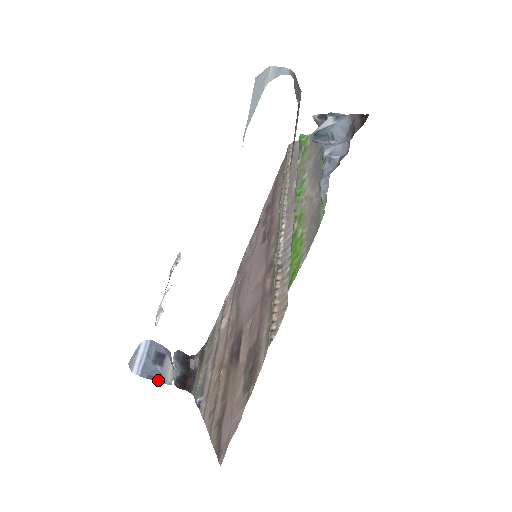
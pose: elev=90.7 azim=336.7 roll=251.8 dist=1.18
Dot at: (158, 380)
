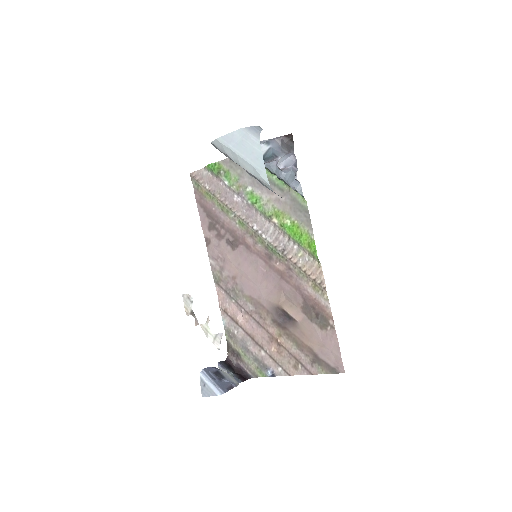
Dot at: (232, 387)
